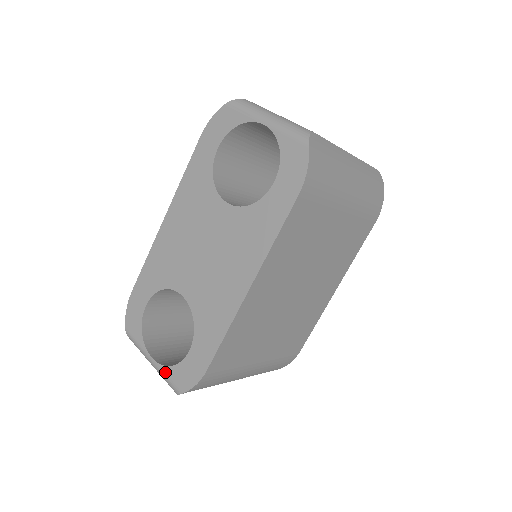
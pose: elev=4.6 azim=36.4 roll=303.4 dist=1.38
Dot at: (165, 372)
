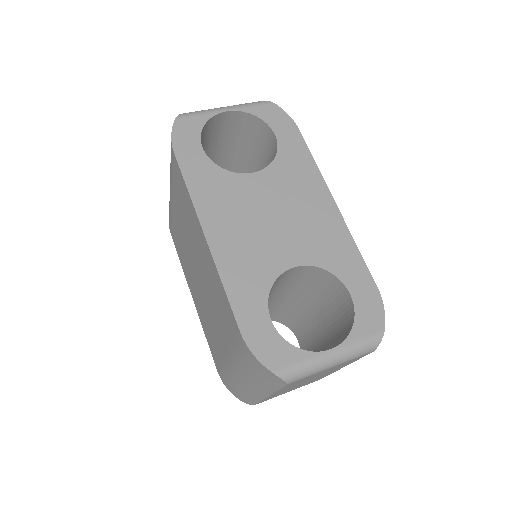
Dot at: (354, 339)
